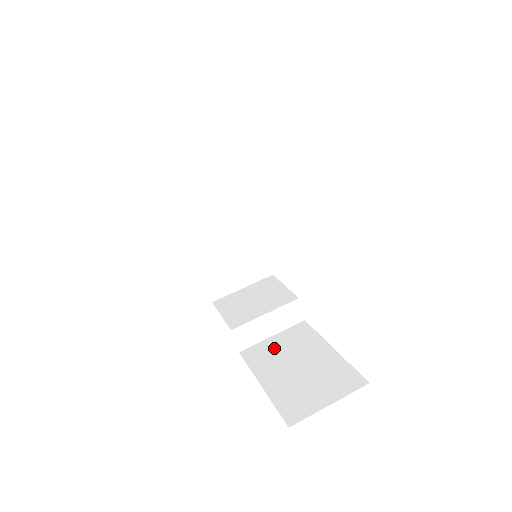
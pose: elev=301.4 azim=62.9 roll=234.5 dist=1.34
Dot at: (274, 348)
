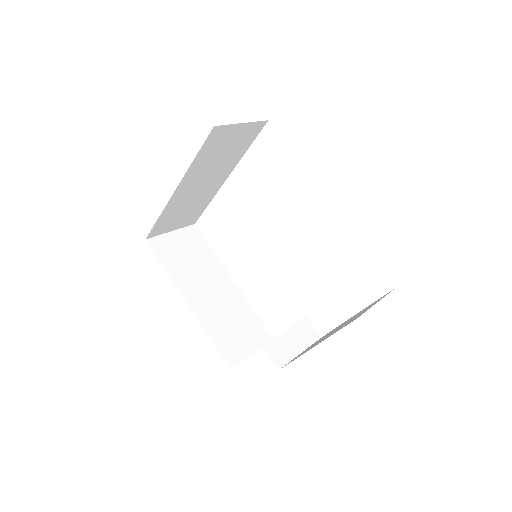
Dot at: (308, 348)
